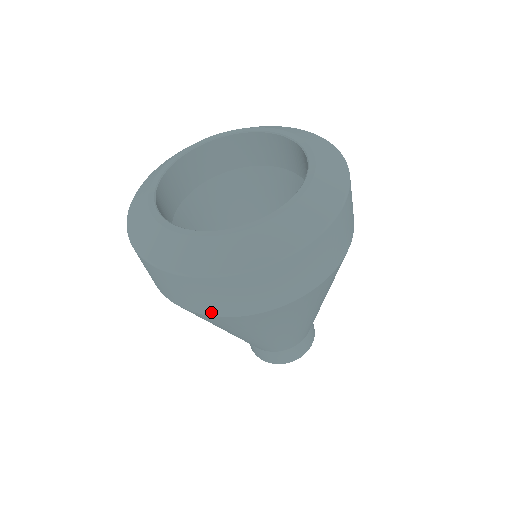
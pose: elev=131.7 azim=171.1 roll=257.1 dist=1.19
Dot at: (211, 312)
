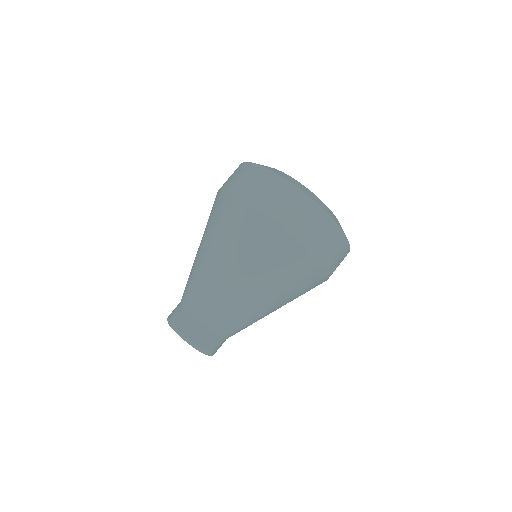
Dot at: (300, 237)
